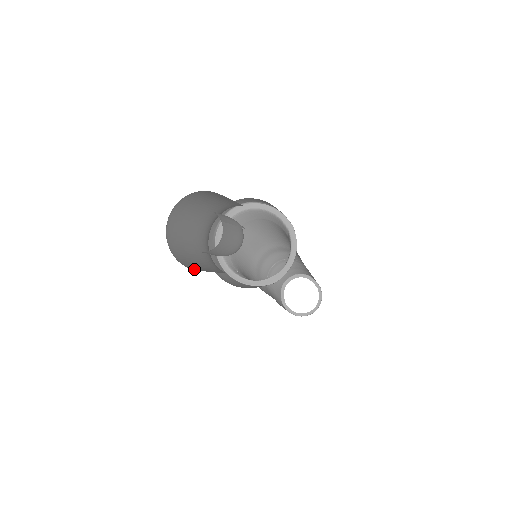
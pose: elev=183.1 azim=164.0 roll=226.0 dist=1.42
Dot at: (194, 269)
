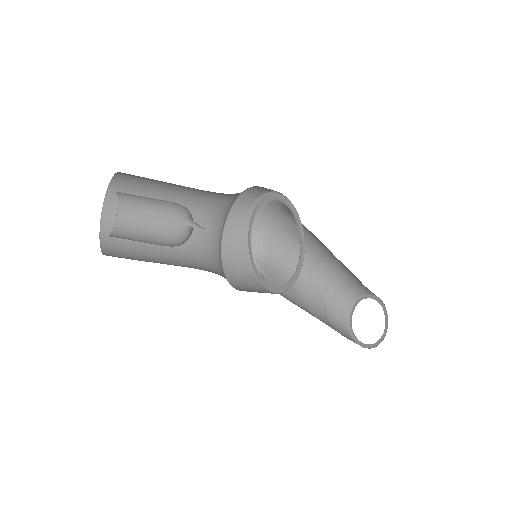
Dot at: (109, 245)
